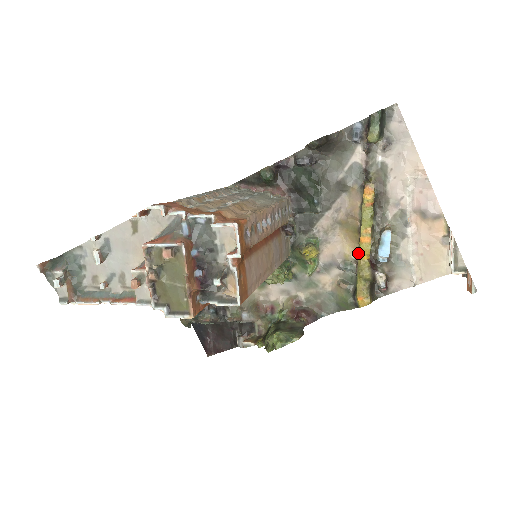
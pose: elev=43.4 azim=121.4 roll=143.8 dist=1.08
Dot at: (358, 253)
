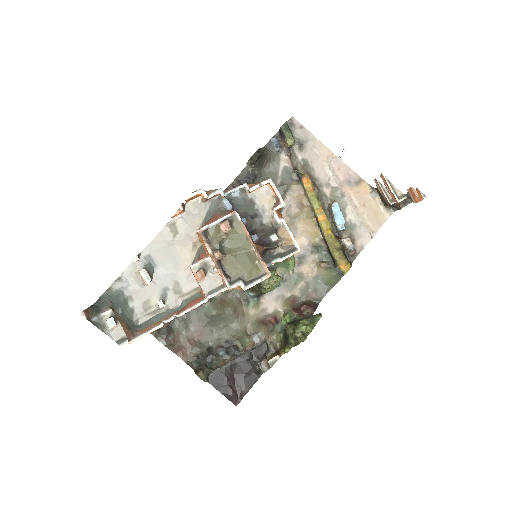
Dot at: (321, 232)
